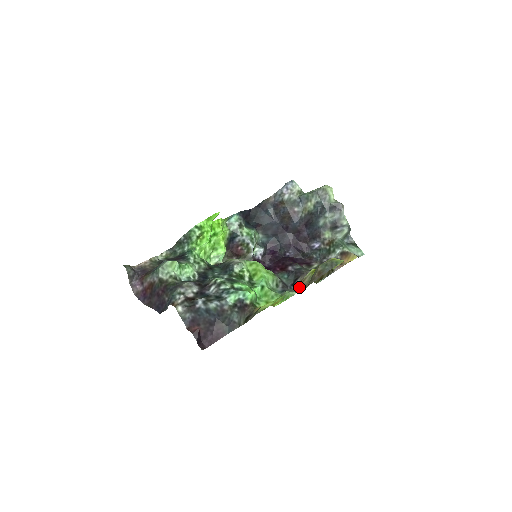
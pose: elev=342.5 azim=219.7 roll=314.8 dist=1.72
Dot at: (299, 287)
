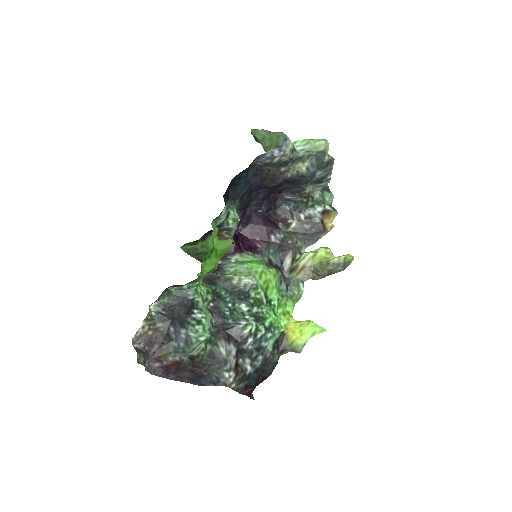
Dot at: (299, 275)
